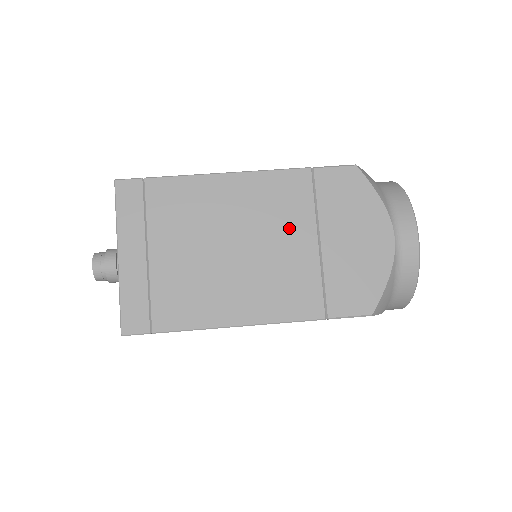
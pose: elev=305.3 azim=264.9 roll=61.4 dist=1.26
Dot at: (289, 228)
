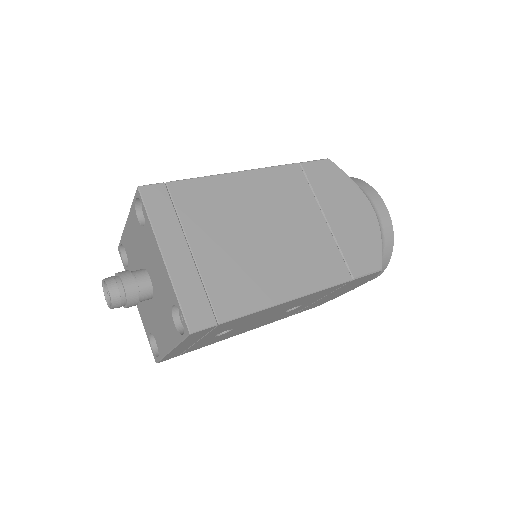
Dot at: (300, 211)
